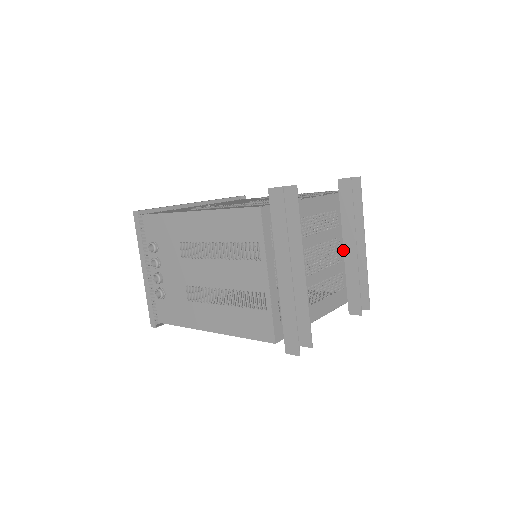
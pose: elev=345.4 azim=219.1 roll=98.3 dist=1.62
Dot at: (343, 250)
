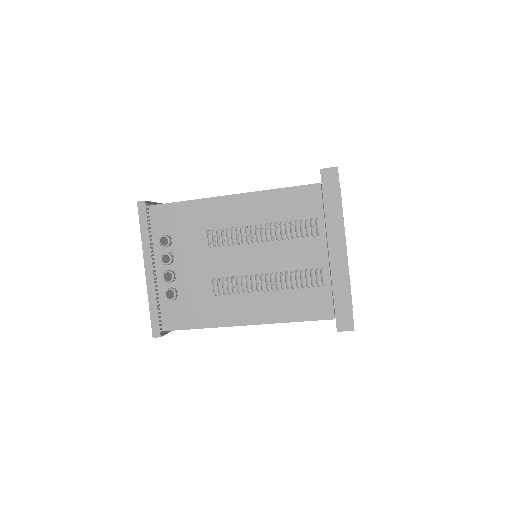
Dot at: occluded
